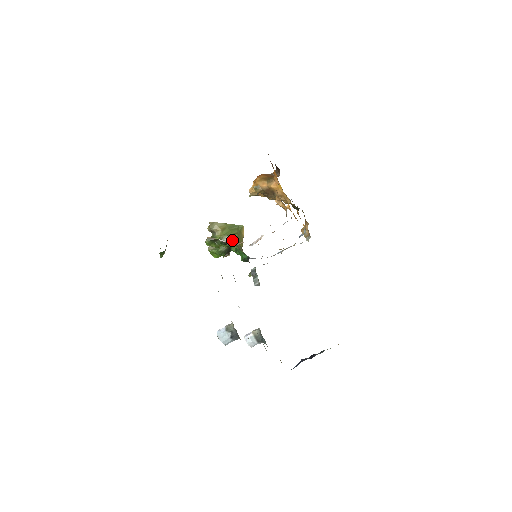
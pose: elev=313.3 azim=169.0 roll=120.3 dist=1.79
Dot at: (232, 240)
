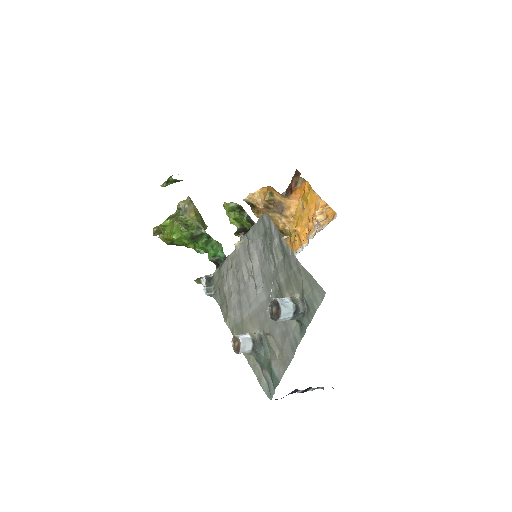
Dot at: (205, 231)
